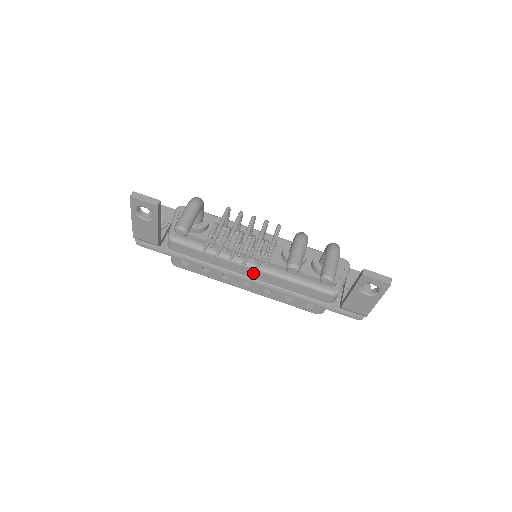
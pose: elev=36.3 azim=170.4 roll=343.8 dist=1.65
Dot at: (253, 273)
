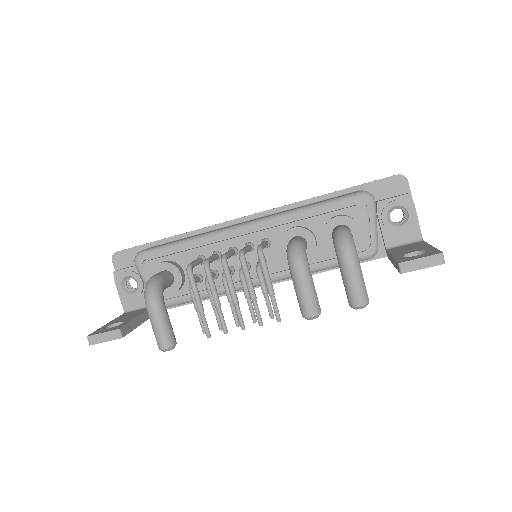
Dot at: occluded
